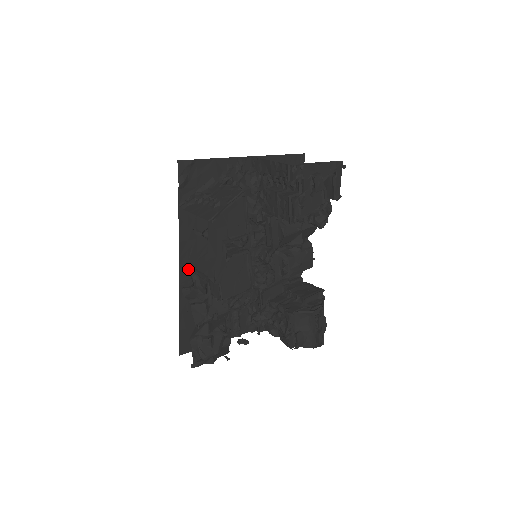
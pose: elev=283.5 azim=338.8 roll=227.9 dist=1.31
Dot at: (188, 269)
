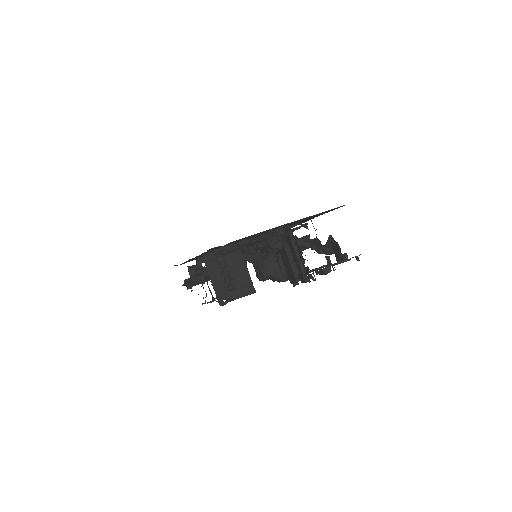
Dot at: (196, 267)
